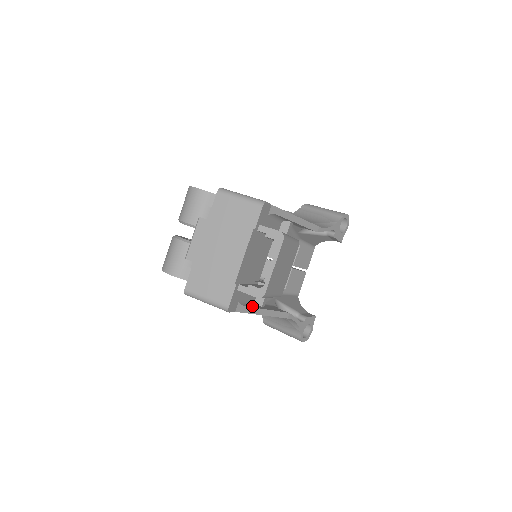
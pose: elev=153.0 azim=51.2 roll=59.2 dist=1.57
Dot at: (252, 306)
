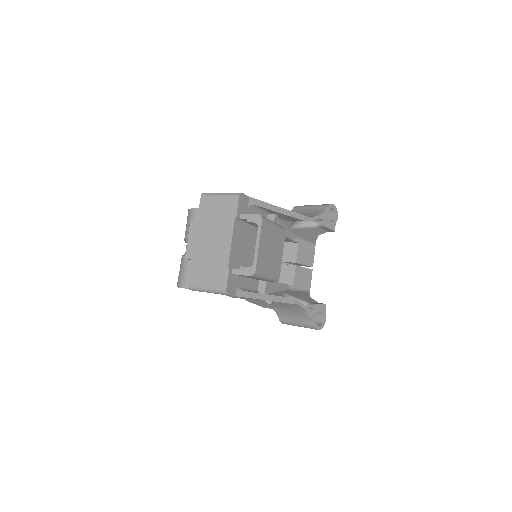
Dot at: (253, 292)
